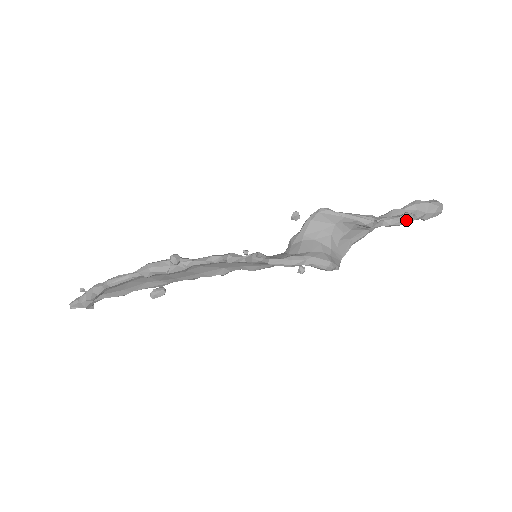
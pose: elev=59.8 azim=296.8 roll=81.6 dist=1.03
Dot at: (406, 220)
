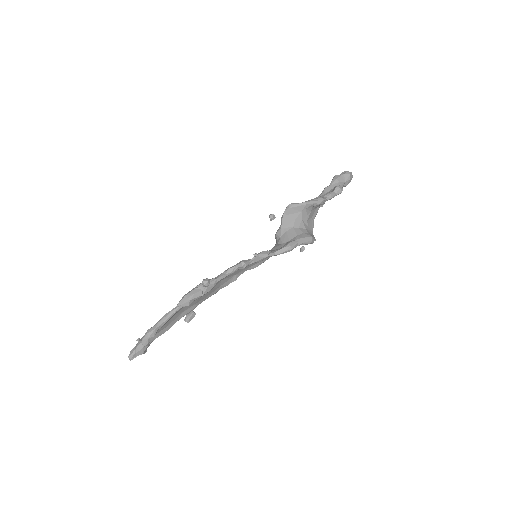
Dot at: (339, 191)
